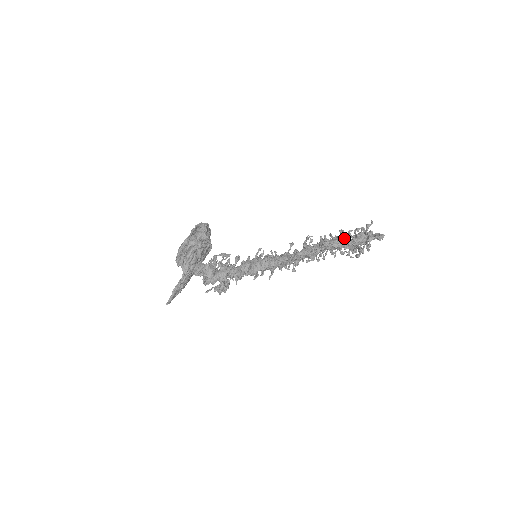
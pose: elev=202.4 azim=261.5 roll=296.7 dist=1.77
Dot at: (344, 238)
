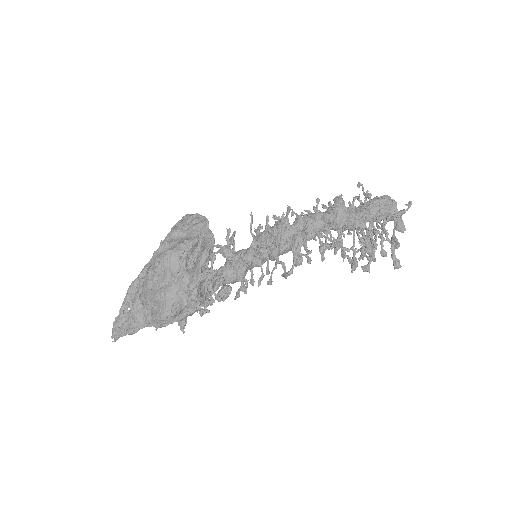
Dot at: (367, 221)
